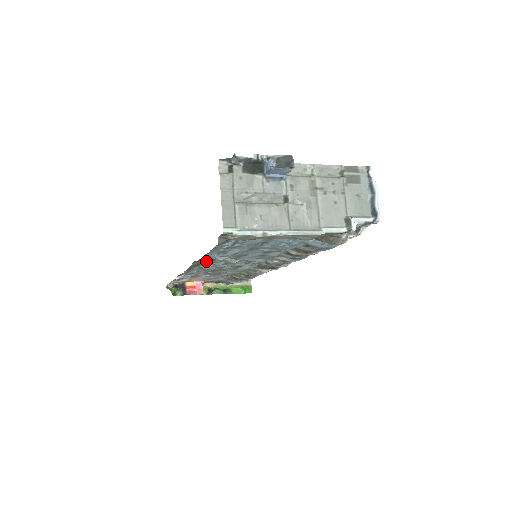
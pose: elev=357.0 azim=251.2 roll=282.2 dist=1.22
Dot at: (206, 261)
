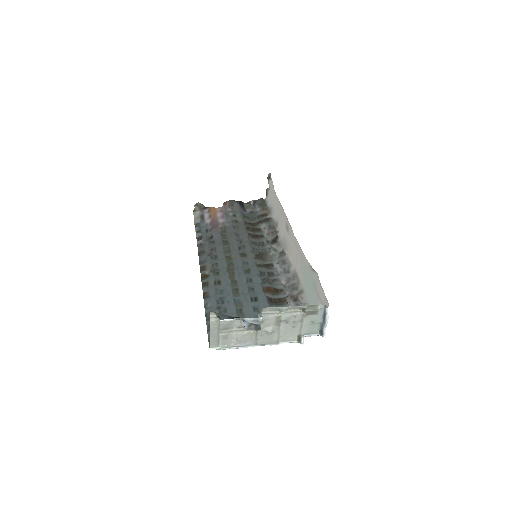
Dot at: (213, 275)
